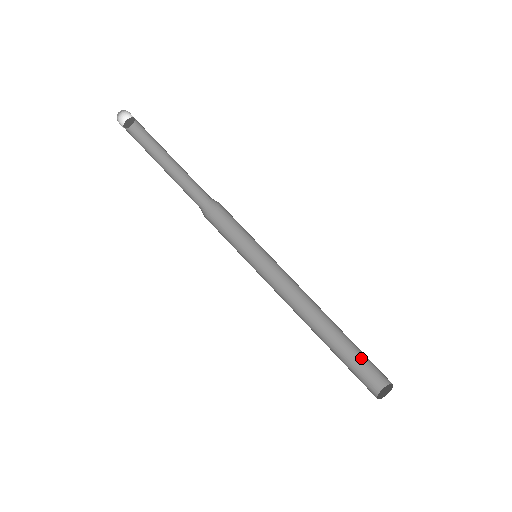
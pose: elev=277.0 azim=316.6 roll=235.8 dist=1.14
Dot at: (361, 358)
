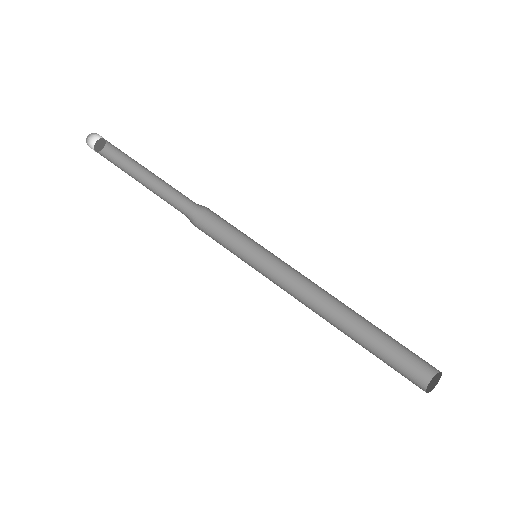
Dot at: (397, 349)
